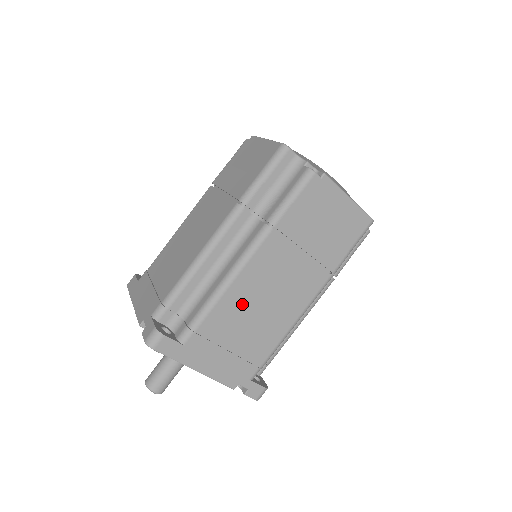
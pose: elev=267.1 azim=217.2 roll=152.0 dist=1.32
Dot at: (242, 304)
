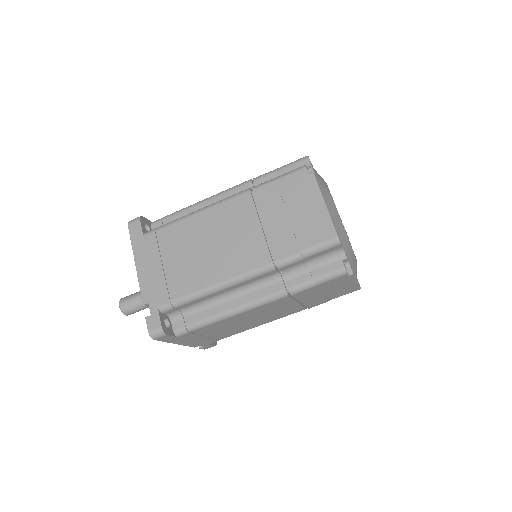
Dot at: (234, 321)
